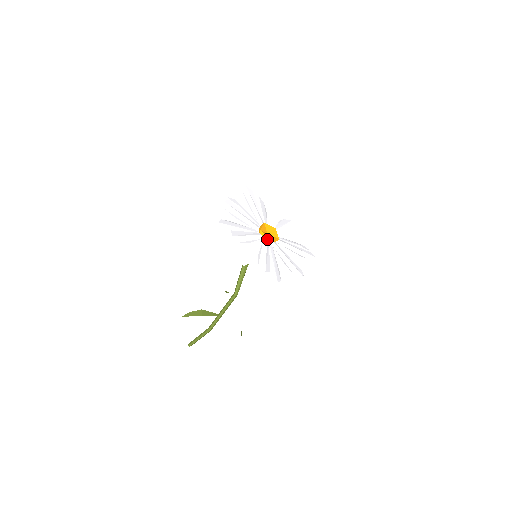
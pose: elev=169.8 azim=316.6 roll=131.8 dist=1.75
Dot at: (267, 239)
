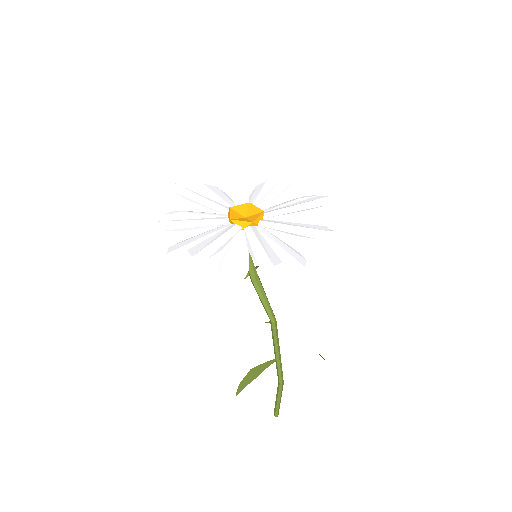
Dot at: (248, 224)
